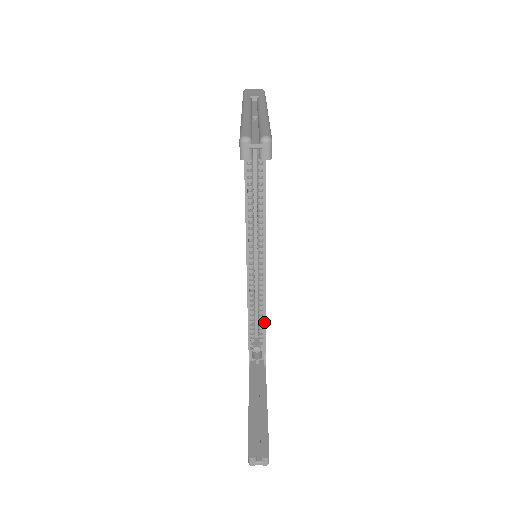
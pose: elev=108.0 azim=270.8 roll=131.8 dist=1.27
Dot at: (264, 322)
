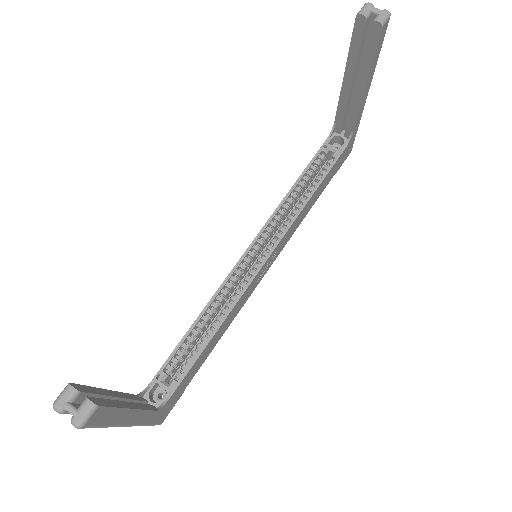
Dot at: (204, 346)
